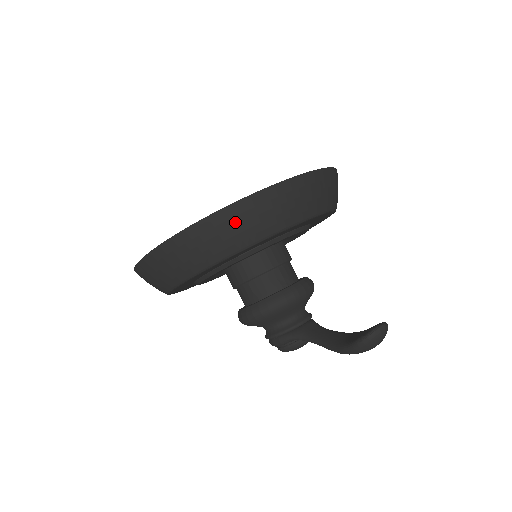
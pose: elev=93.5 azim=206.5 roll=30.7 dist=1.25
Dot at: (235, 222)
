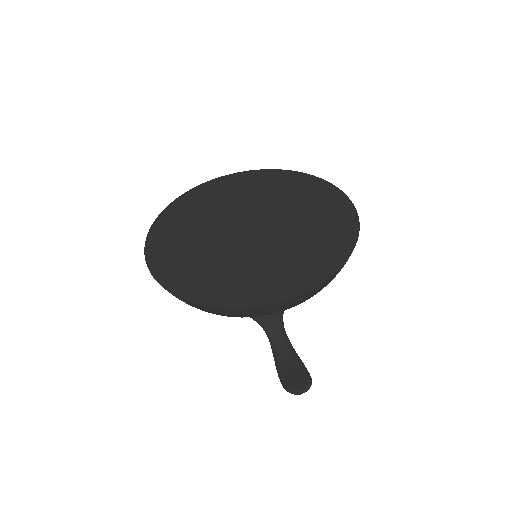
Dot at: (221, 312)
